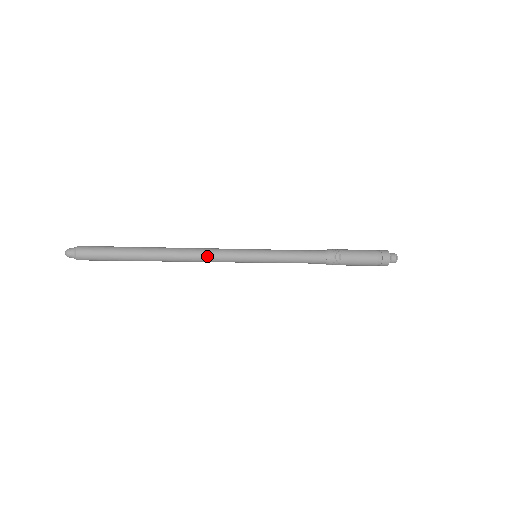
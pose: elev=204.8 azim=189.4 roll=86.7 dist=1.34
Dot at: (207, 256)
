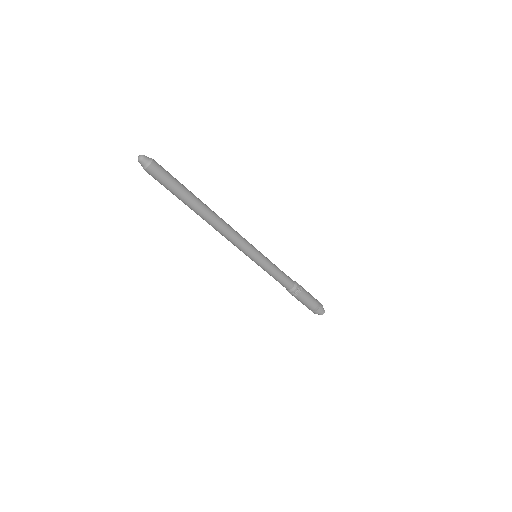
Dot at: (231, 236)
